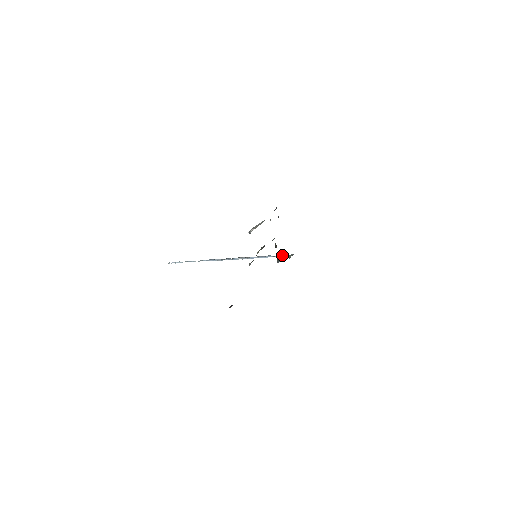
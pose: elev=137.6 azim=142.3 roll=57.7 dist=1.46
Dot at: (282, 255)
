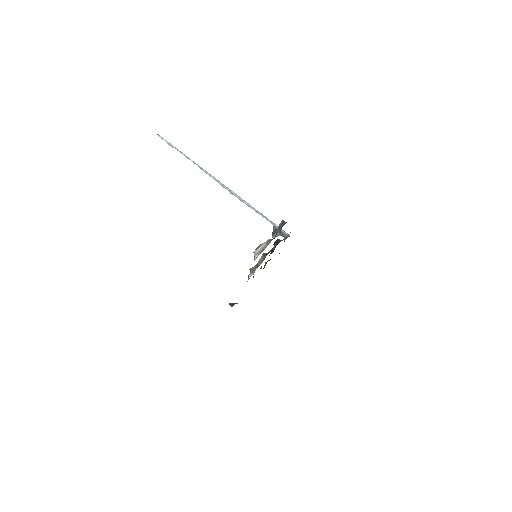
Dot at: occluded
